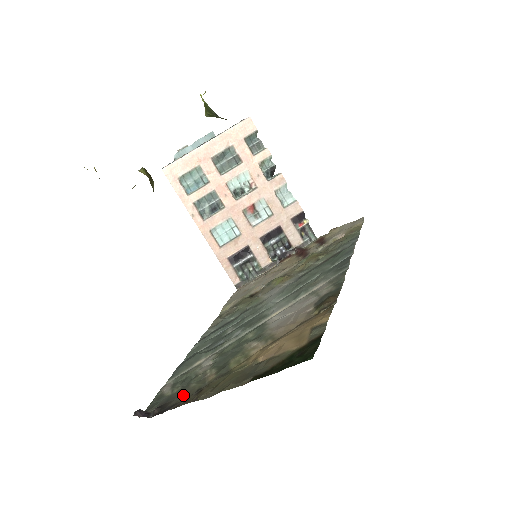
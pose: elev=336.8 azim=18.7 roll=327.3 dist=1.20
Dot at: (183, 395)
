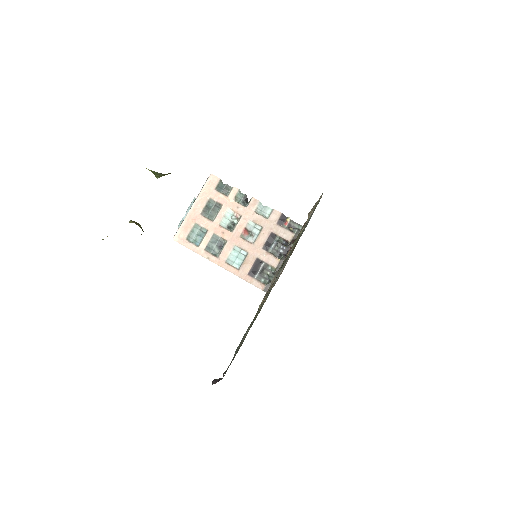
Dot at: (235, 355)
